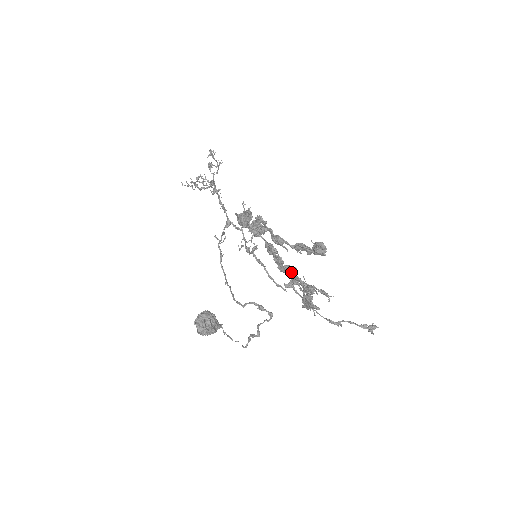
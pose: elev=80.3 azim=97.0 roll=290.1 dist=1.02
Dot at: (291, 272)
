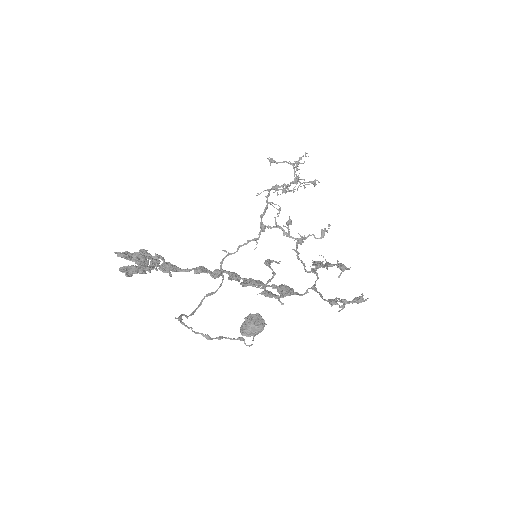
Dot at: (266, 265)
